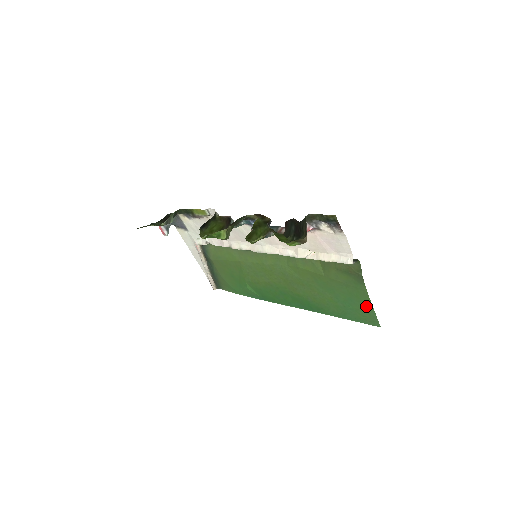
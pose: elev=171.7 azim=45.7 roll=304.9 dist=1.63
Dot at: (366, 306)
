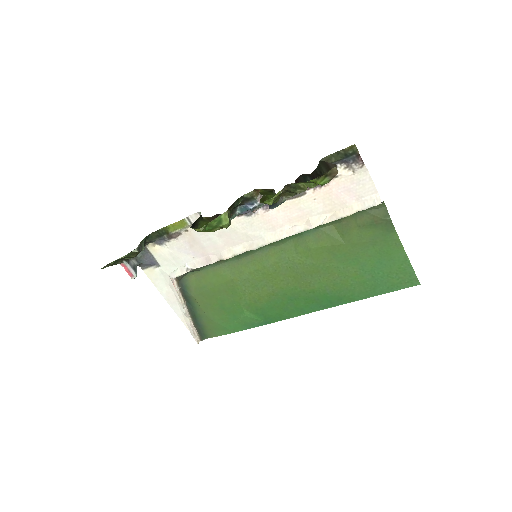
Dot at: (400, 262)
